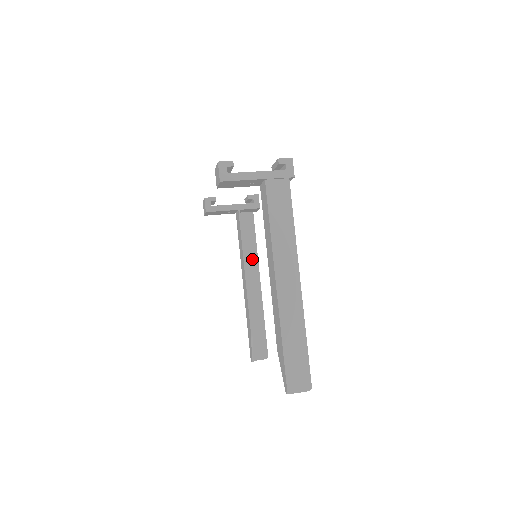
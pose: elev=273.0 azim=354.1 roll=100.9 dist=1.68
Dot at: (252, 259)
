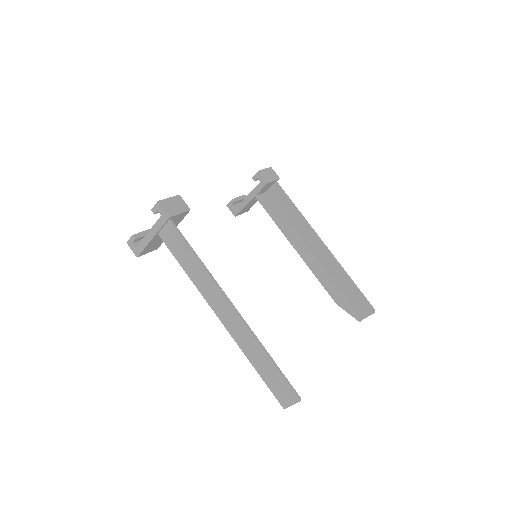
Dot at: (303, 226)
